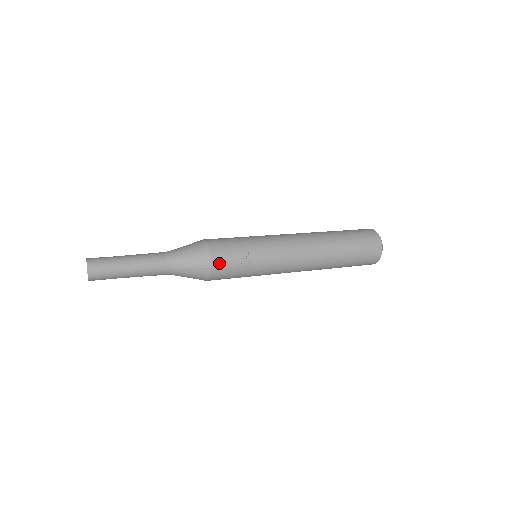
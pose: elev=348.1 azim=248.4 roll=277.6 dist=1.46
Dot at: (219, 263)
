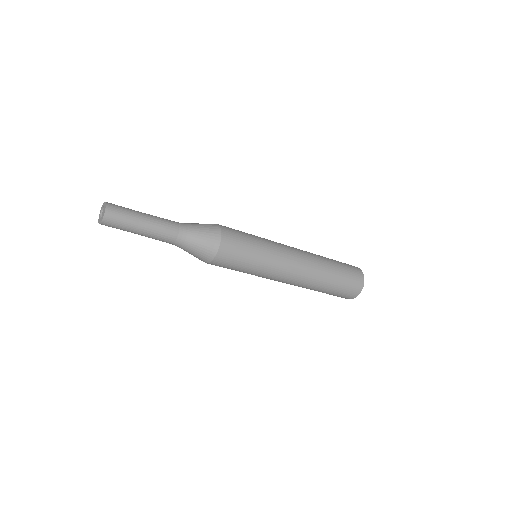
Dot at: (224, 226)
